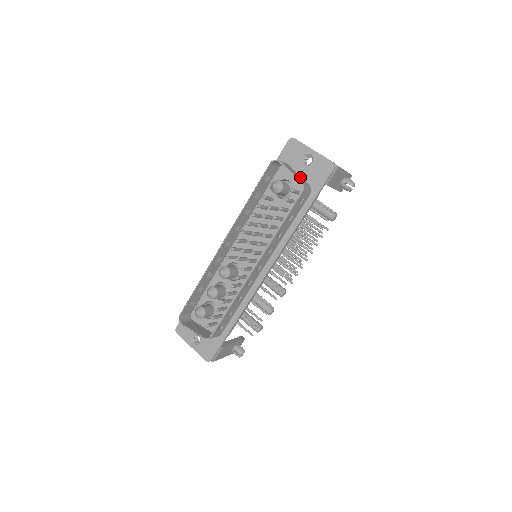
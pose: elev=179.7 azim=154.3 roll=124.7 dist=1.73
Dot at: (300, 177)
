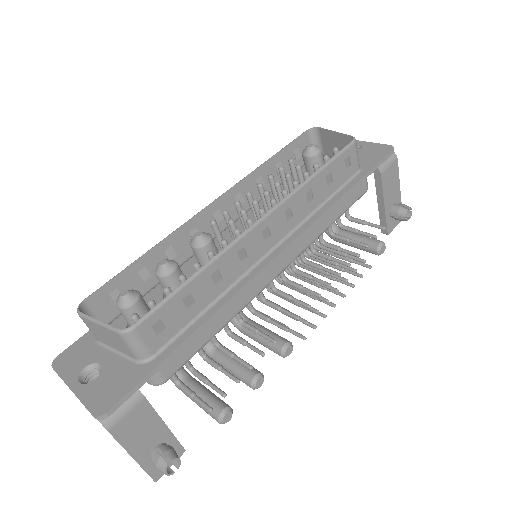
Dot at: occluded
